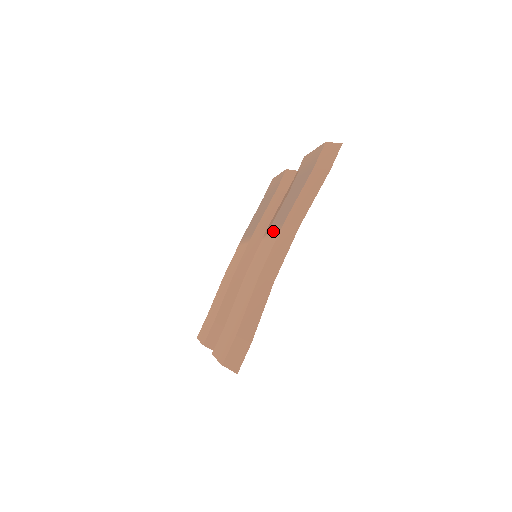
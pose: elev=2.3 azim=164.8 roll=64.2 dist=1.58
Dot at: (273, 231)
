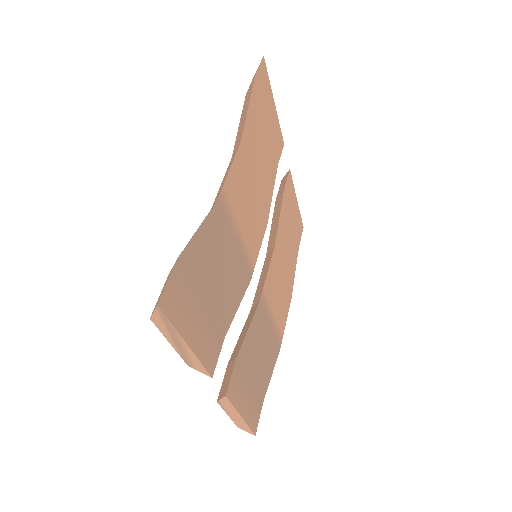
Dot at: occluded
